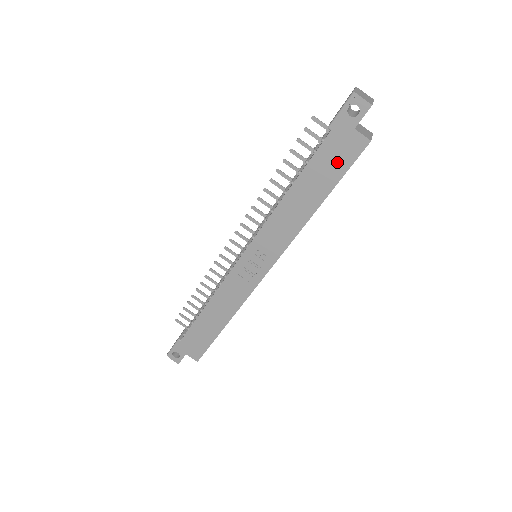
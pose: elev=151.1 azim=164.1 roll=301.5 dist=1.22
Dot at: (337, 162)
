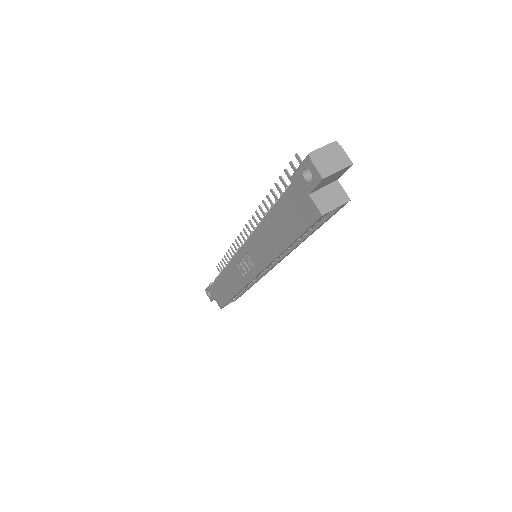
Dot at: (296, 218)
